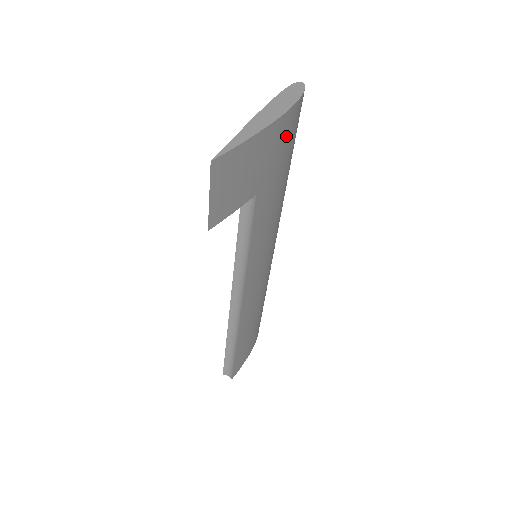
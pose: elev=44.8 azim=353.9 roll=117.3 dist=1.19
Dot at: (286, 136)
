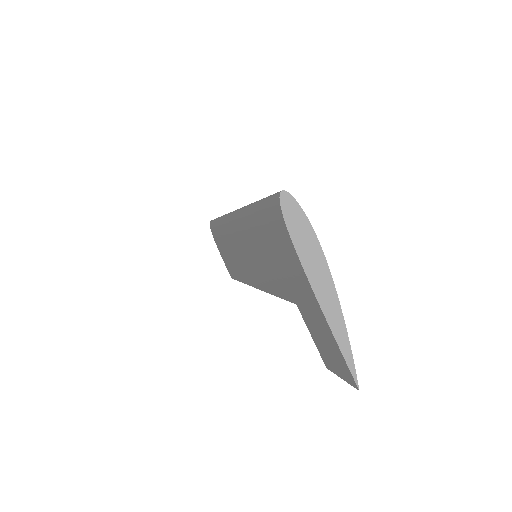
Dot at: occluded
